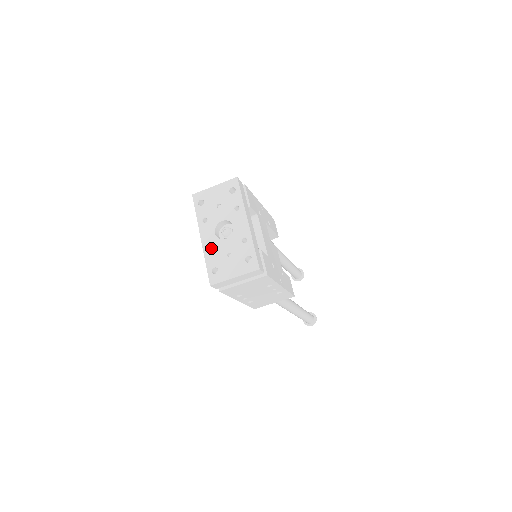
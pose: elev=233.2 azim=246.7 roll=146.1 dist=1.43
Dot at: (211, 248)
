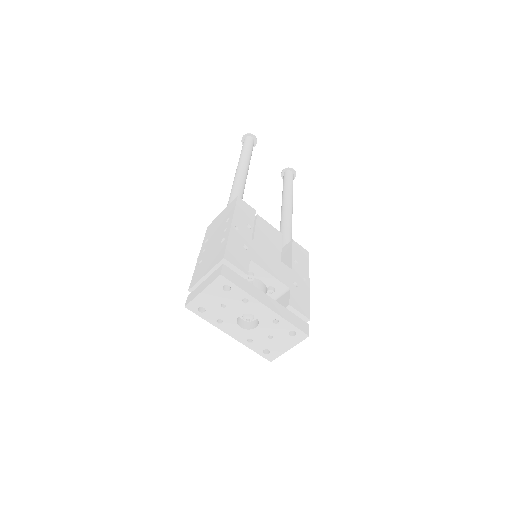
Dot at: (247, 339)
